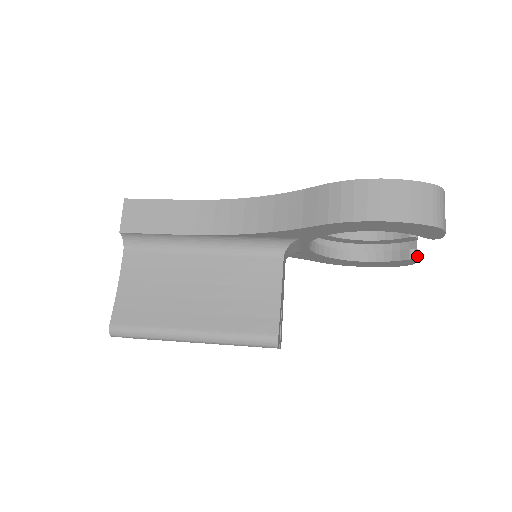
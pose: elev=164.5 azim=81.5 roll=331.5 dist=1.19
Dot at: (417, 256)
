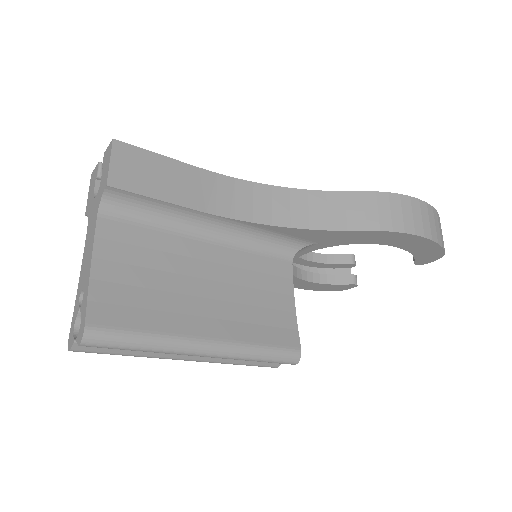
Dot at: occluded
